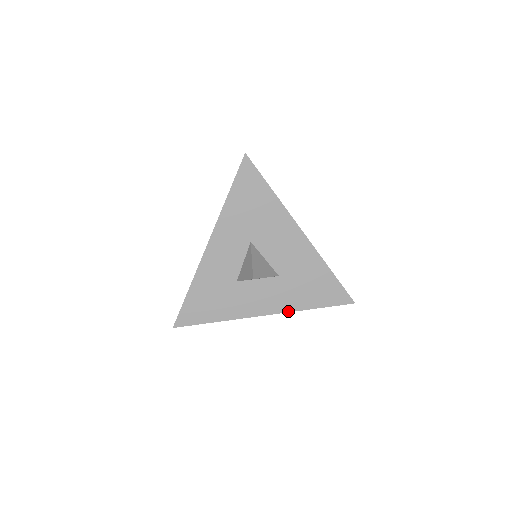
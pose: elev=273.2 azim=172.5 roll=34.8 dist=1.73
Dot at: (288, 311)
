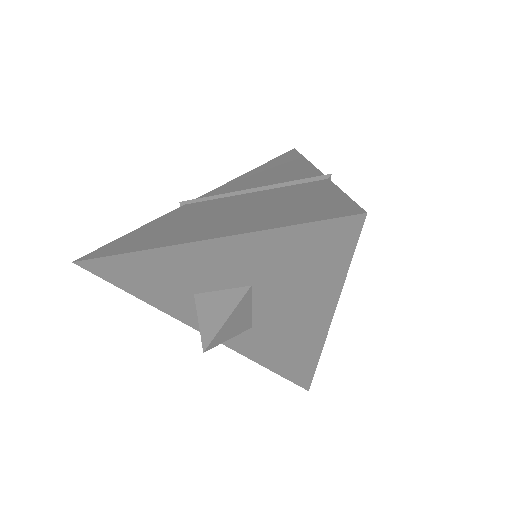
Dot at: (231, 348)
